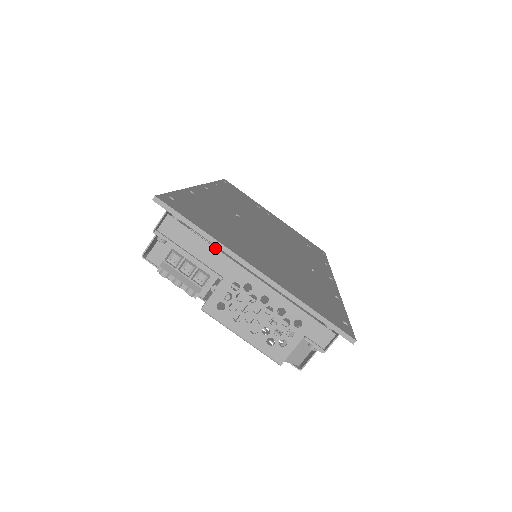
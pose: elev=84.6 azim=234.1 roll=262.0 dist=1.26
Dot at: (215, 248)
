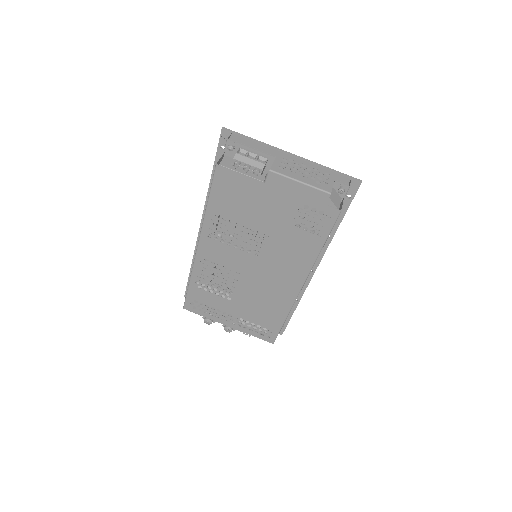
Dot at: (265, 146)
